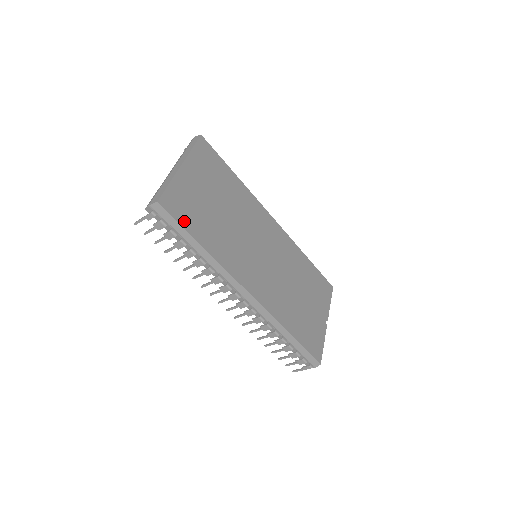
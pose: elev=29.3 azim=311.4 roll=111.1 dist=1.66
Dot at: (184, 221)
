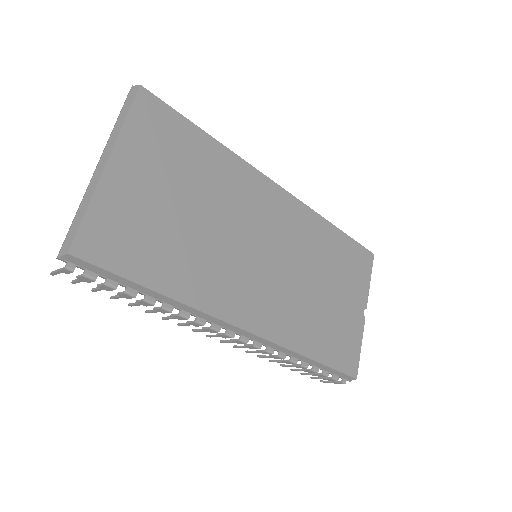
Dot at: (123, 265)
